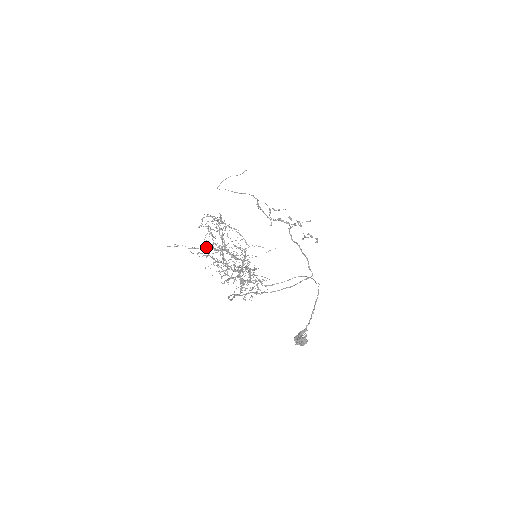
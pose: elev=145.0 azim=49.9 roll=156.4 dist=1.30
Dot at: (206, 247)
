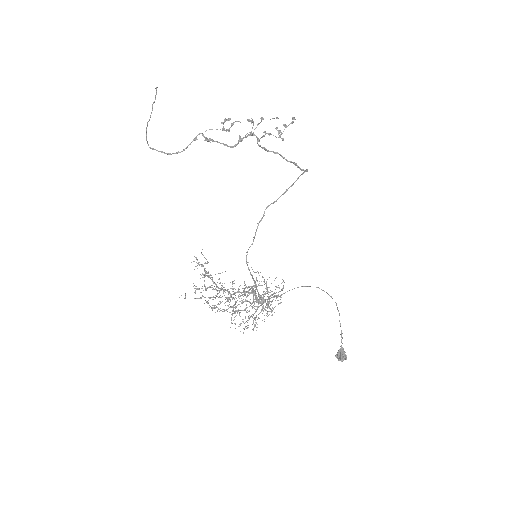
Dot at: occluded
